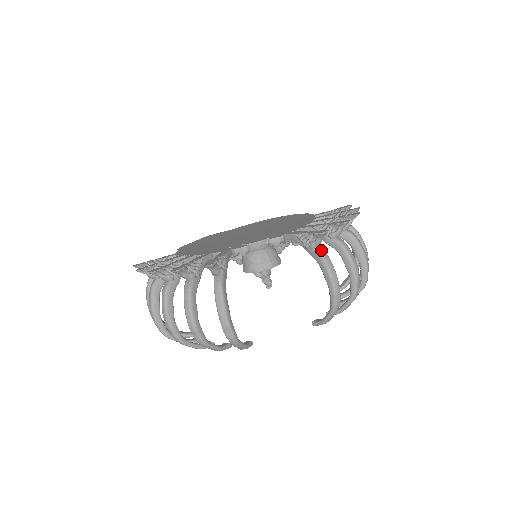
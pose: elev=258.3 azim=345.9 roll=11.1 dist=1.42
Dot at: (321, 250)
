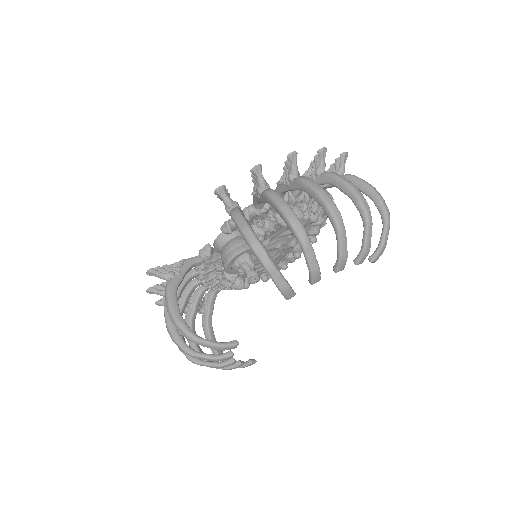
Dot at: (233, 210)
